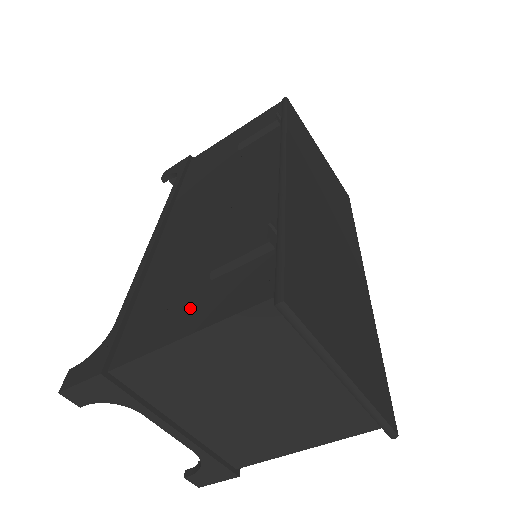
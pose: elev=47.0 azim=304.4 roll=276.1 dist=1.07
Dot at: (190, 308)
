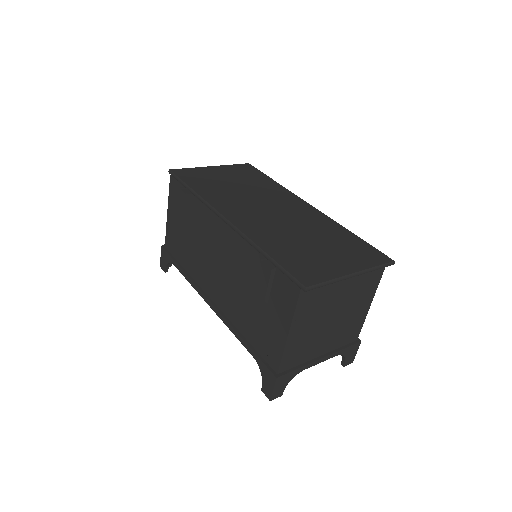
Dot at: (275, 321)
